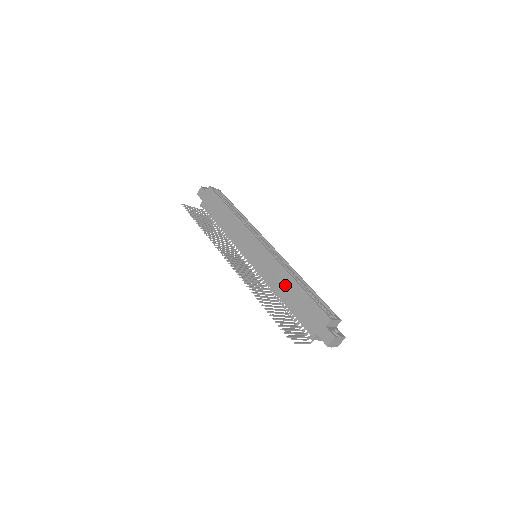
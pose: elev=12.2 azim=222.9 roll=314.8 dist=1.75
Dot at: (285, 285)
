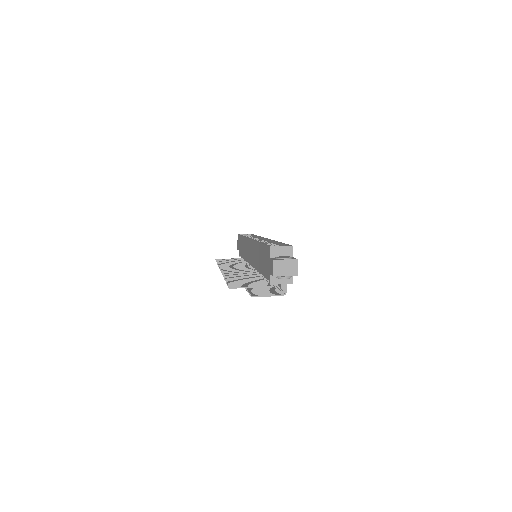
Dot at: (257, 255)
